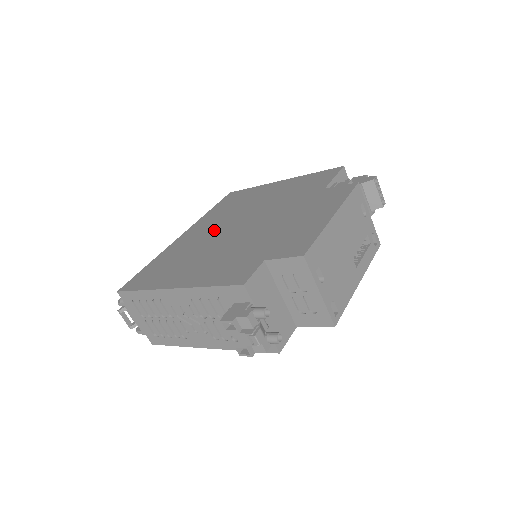
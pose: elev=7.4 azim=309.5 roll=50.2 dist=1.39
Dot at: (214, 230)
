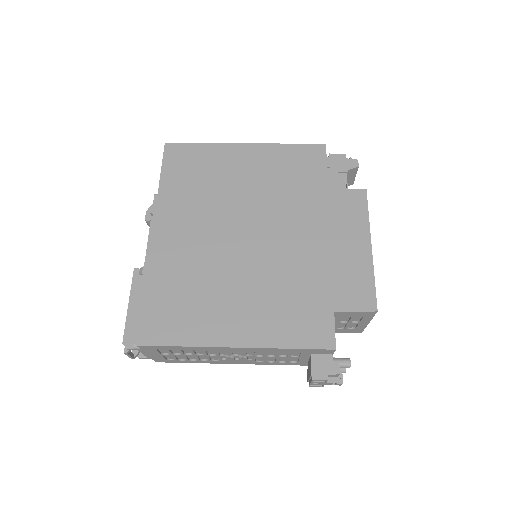
Dot at: (210, 236)
